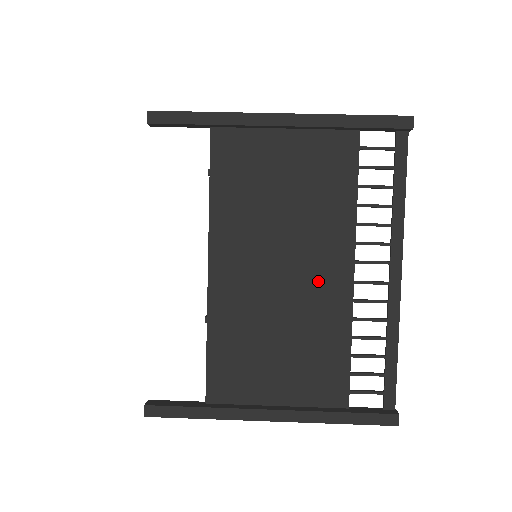
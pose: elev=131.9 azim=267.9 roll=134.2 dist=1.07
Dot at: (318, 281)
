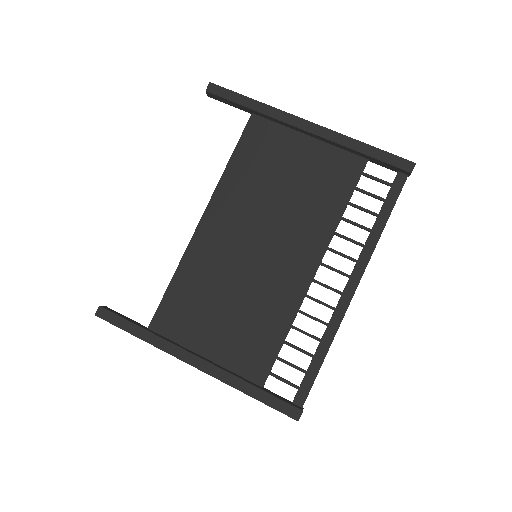
Dot at: (283, 266)
